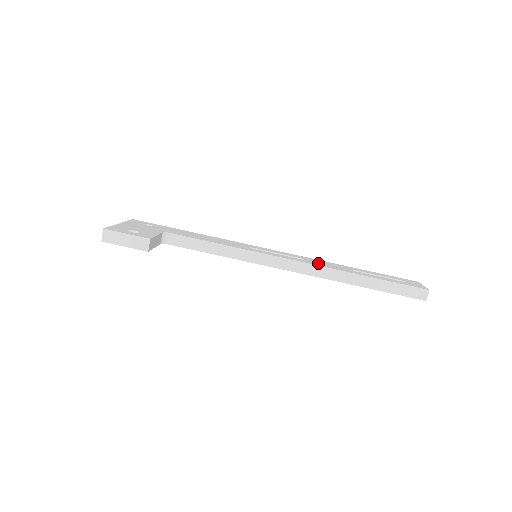
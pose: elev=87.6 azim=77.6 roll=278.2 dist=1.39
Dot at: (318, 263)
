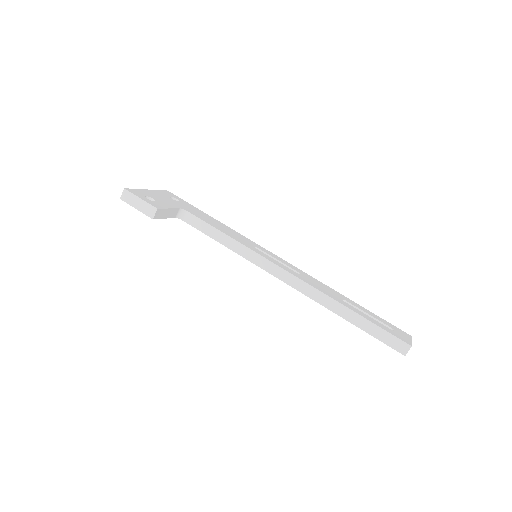
Dot at: (311, 282)
